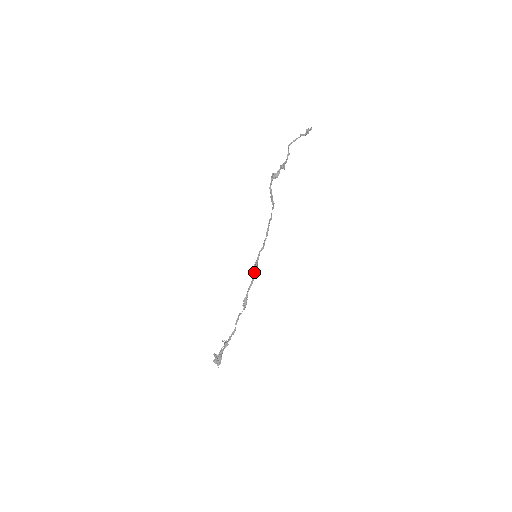
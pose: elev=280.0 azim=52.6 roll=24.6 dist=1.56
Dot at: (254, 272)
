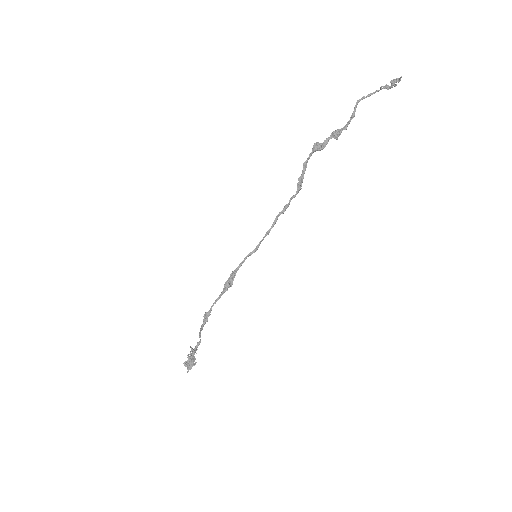
Dot at: (227, 282)
